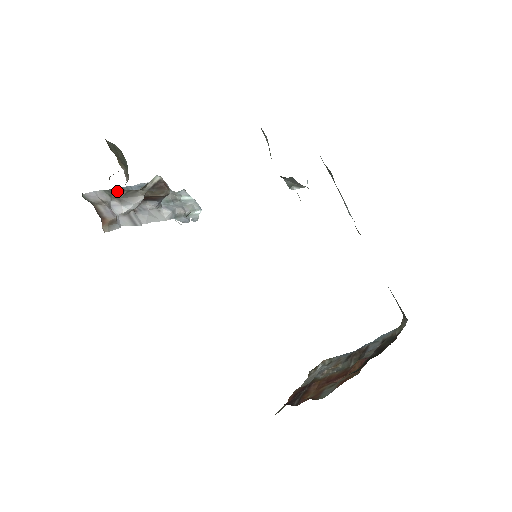
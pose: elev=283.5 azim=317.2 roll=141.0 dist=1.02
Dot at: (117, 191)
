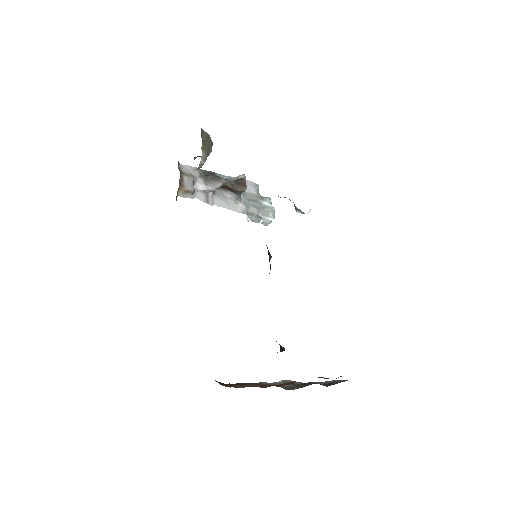
Dot at: (208, 173)
